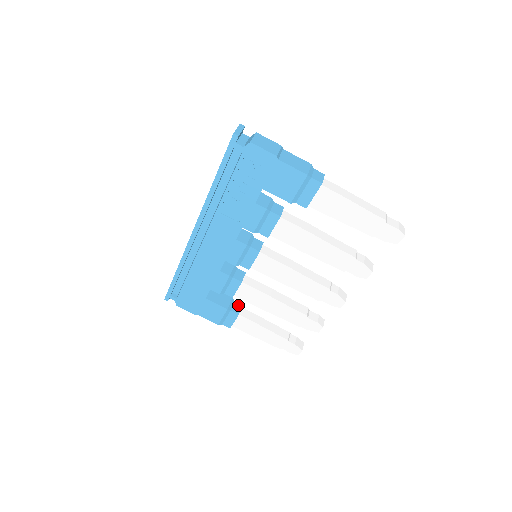
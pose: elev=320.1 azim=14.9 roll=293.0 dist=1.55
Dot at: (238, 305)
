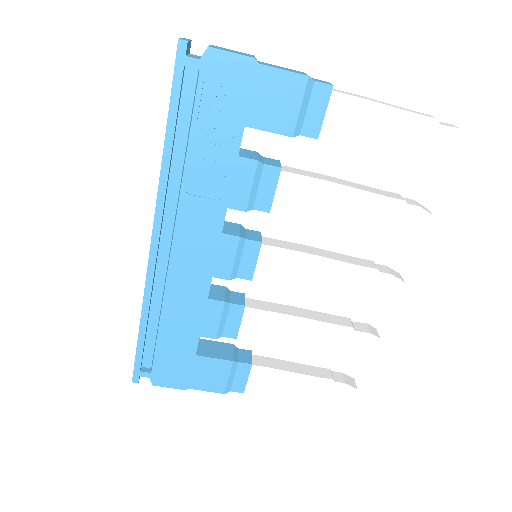
Dot at: (245, 352)
